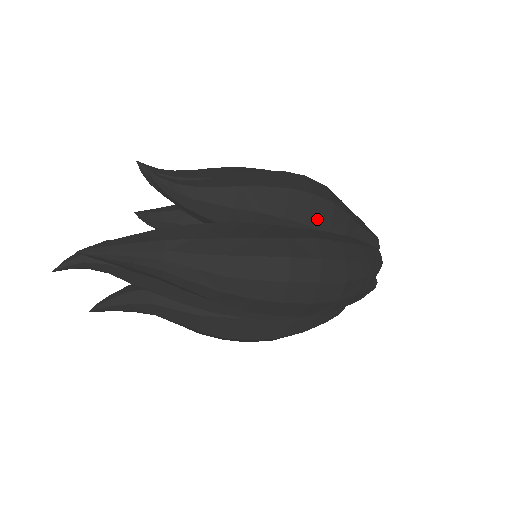
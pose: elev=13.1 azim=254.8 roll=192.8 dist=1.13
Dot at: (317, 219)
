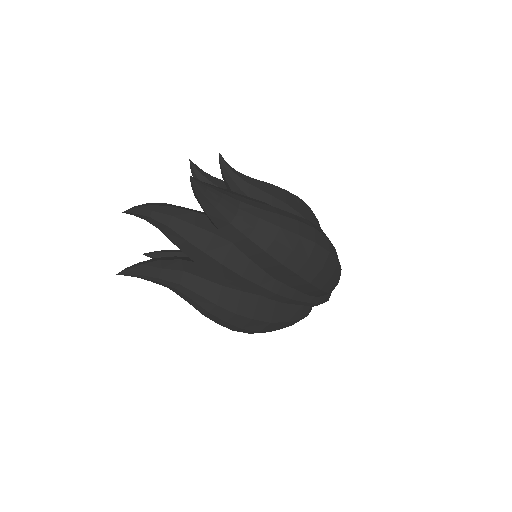
Dot at: (313, 223)
